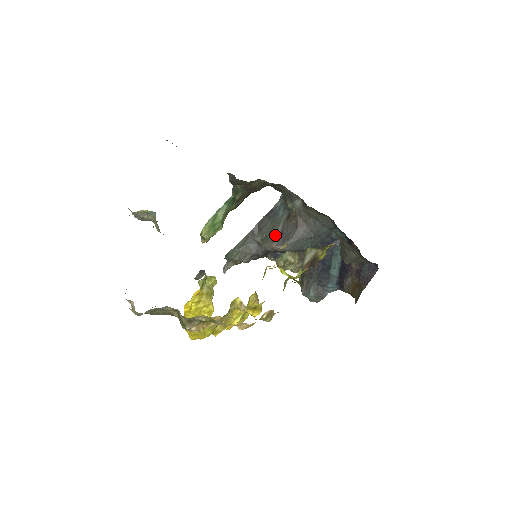
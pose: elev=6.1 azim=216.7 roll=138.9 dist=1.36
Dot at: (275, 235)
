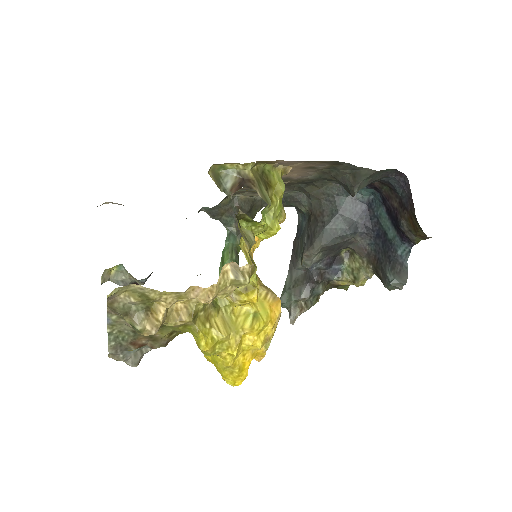
Dot at: (304, 244)
